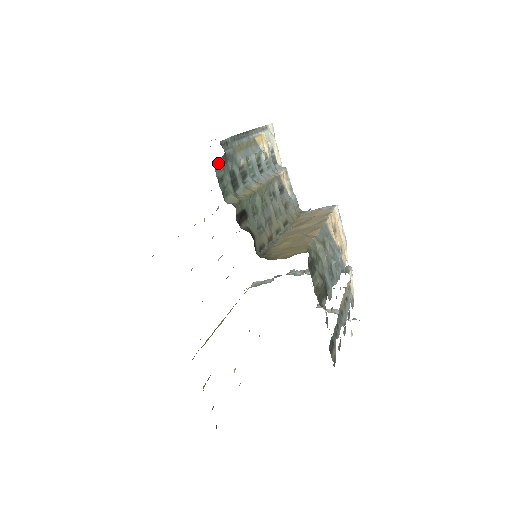
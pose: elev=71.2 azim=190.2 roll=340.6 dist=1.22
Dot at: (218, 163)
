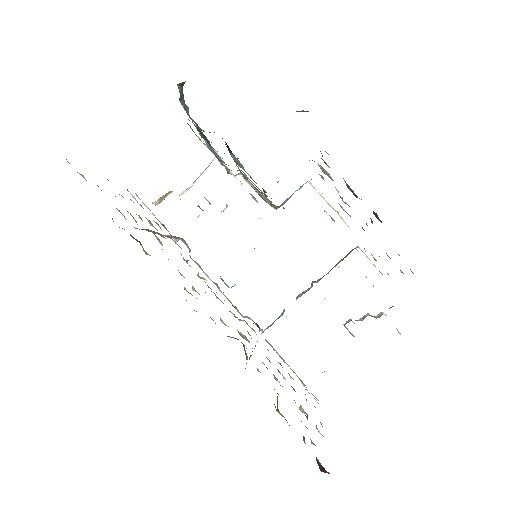
Dot at: occluded
